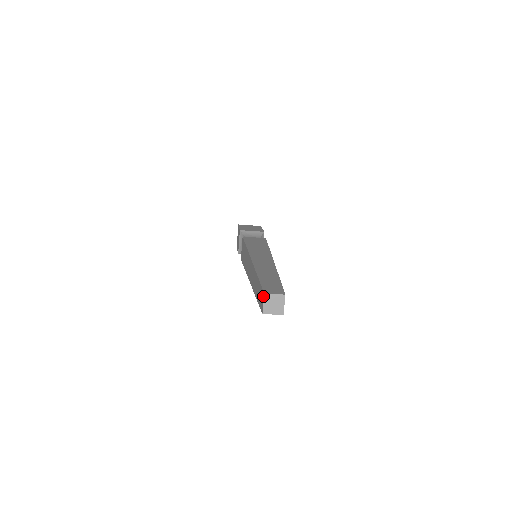
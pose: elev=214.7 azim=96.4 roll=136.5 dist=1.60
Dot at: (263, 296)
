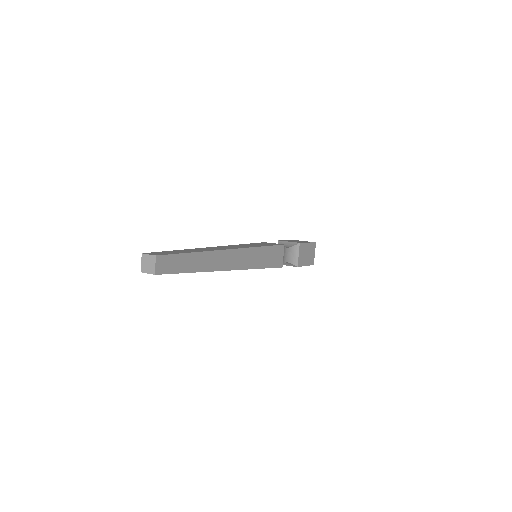
Dot at: (143, 256)
